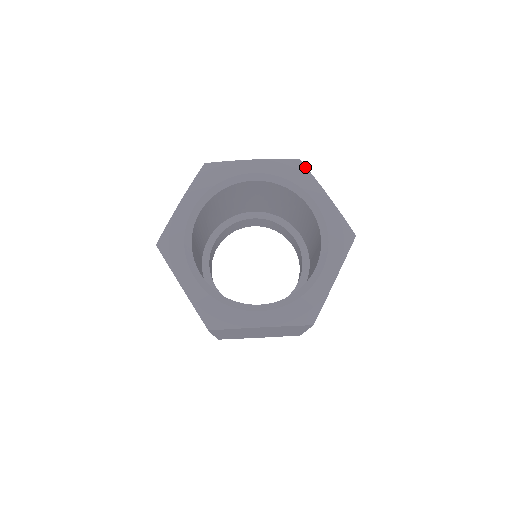
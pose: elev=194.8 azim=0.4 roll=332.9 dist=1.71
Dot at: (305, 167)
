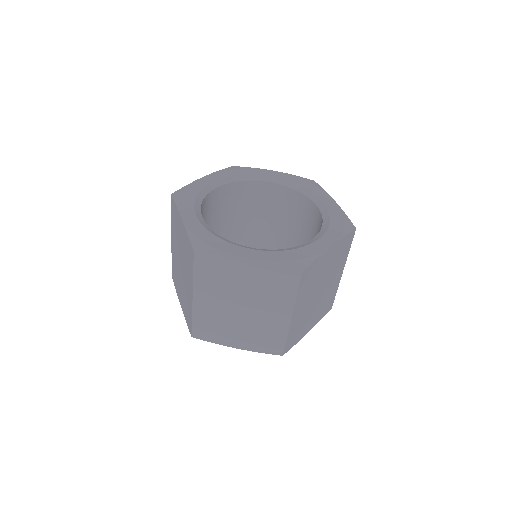
Dot at: (318, 184)
